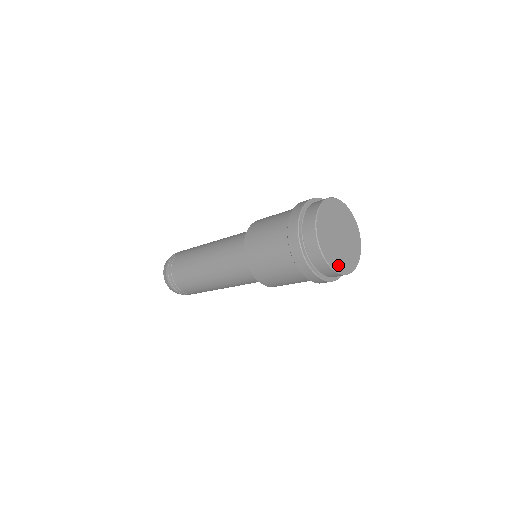
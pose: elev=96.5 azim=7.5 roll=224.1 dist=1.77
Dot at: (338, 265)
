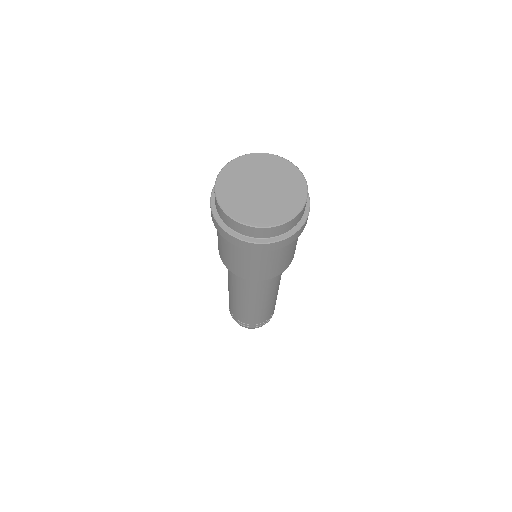
Dot at: (228, 202)
